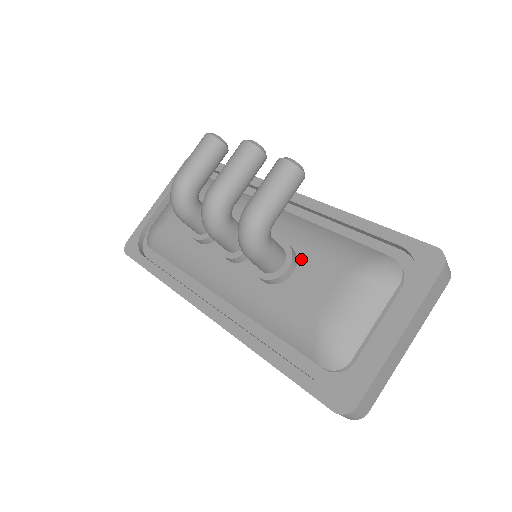
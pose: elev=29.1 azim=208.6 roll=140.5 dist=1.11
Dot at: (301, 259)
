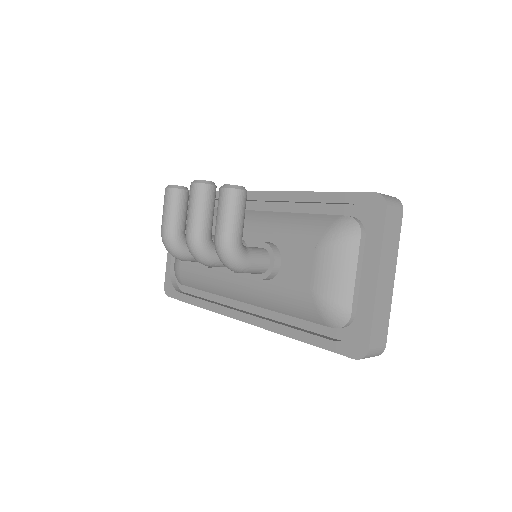
Dot at: (282, 250)
